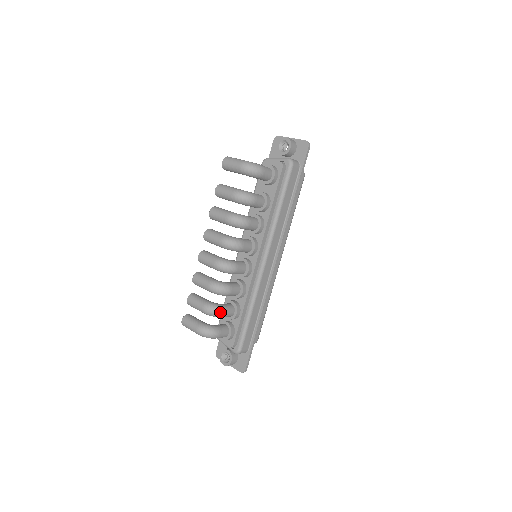
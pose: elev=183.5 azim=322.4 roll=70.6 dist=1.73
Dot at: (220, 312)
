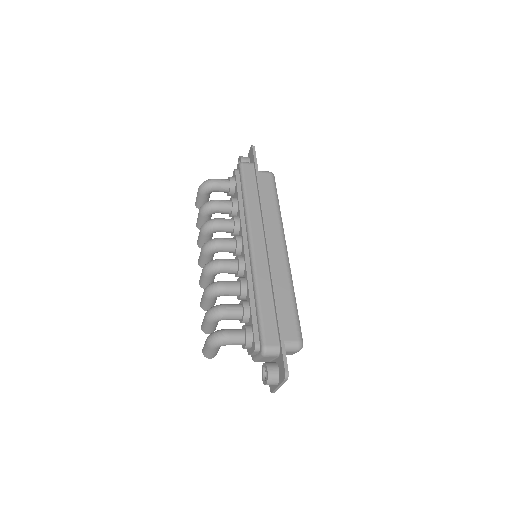
Dot at: (219, 309)
